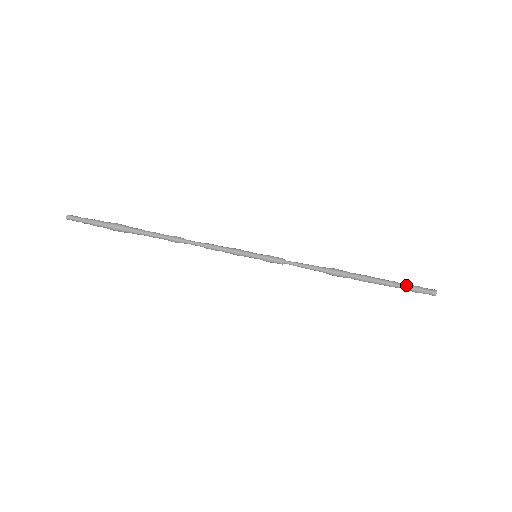
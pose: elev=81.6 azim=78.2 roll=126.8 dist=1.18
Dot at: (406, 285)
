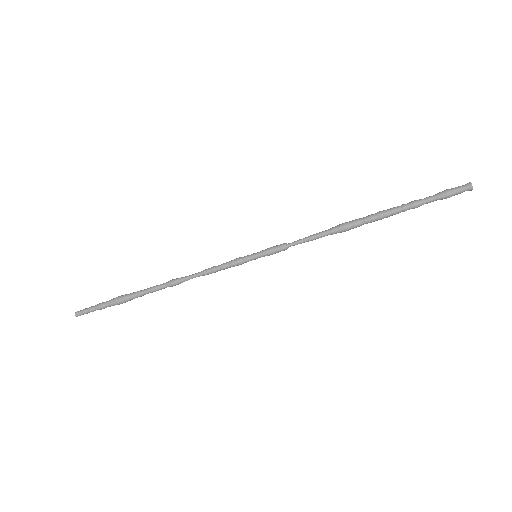
Dot at: (431, 196)
